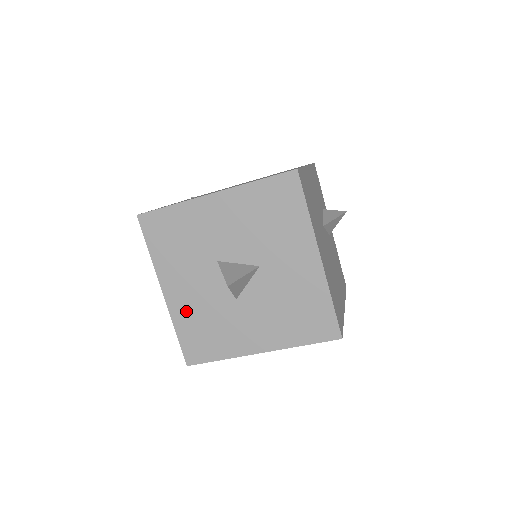
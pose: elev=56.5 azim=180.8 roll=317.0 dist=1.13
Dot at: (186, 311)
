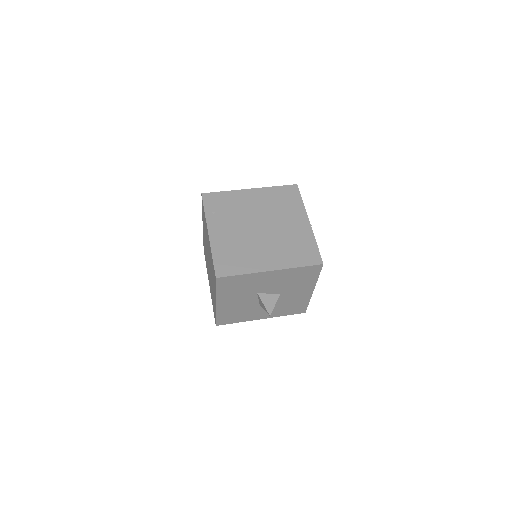
Dot at: (227, 309)
